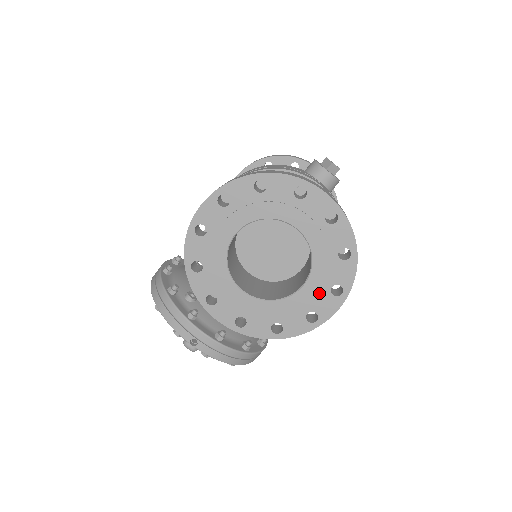
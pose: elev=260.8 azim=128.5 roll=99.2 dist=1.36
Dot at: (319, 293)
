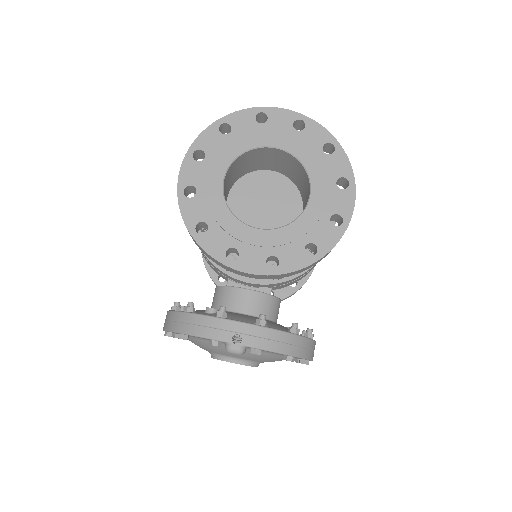
Dot at: (329, 194)
